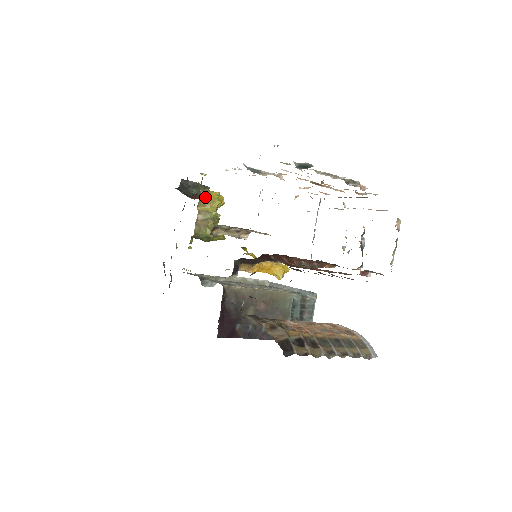
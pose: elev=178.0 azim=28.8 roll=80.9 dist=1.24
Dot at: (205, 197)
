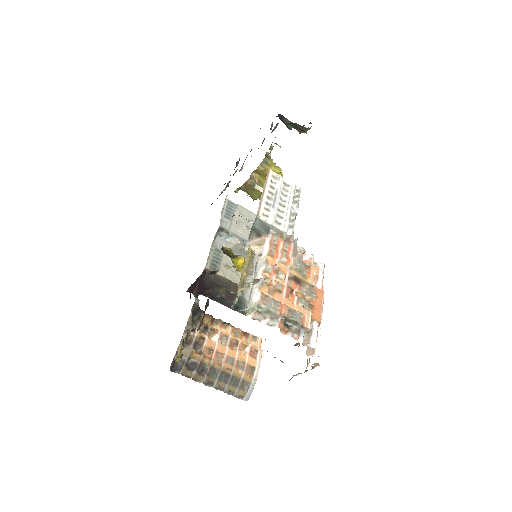
Dot at: (262, 170)
